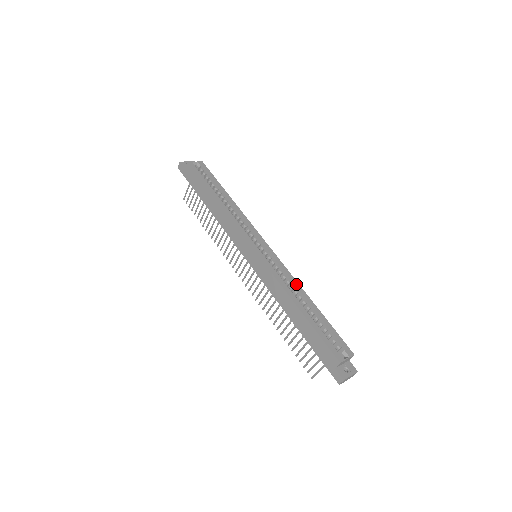
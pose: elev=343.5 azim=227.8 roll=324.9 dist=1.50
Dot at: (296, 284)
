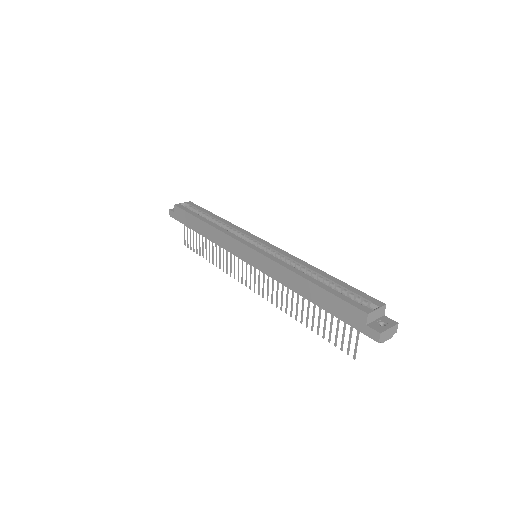
Dot at: (301, 262)
